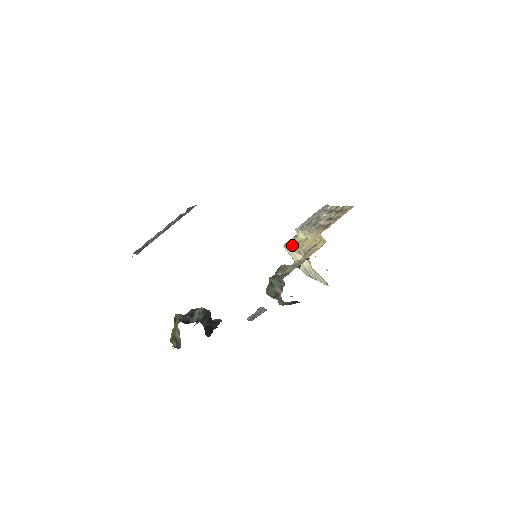
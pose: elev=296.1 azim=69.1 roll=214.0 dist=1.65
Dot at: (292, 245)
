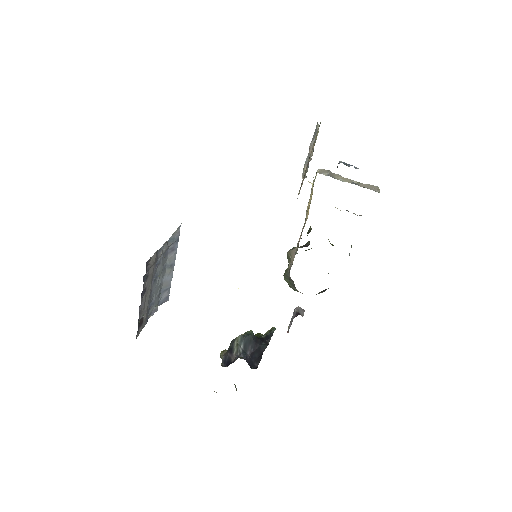
Dot at: occluded
